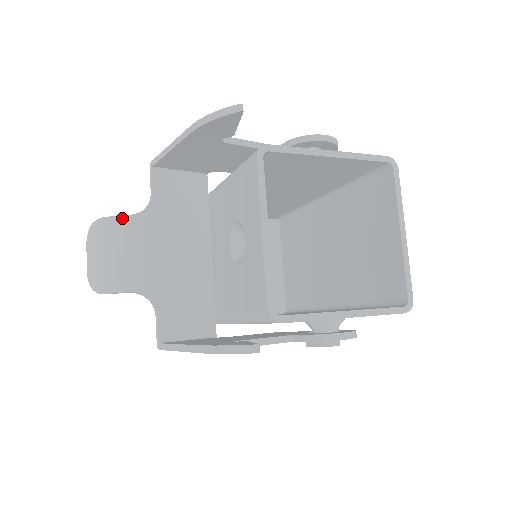
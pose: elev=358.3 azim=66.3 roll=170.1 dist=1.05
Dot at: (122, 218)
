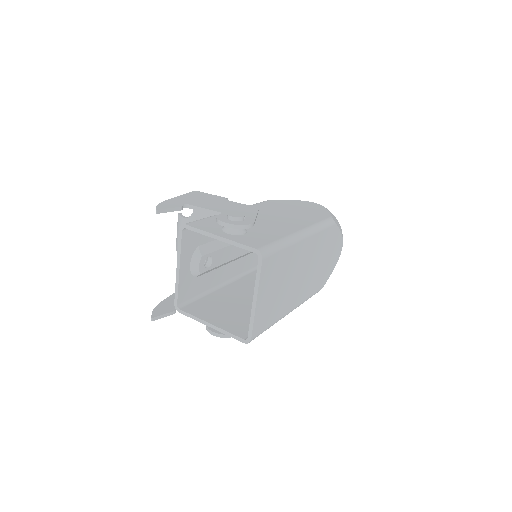
Dot at: (181, 218)
